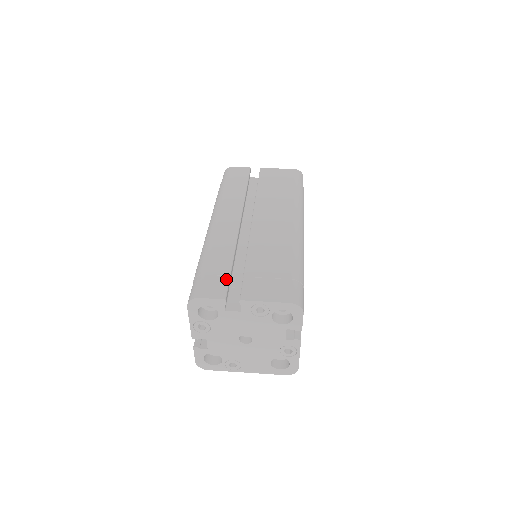
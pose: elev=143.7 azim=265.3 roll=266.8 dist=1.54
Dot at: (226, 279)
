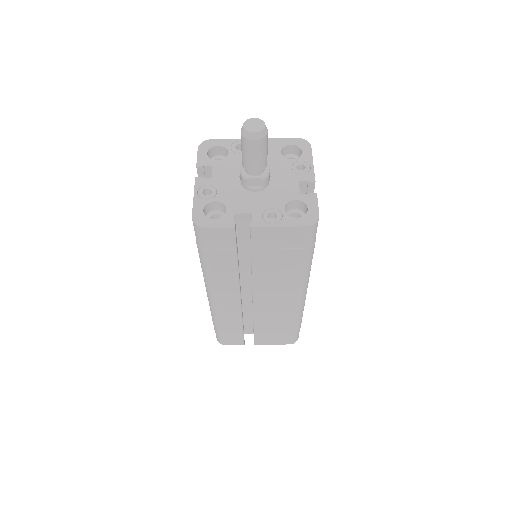
Dot at: (241, 337)
